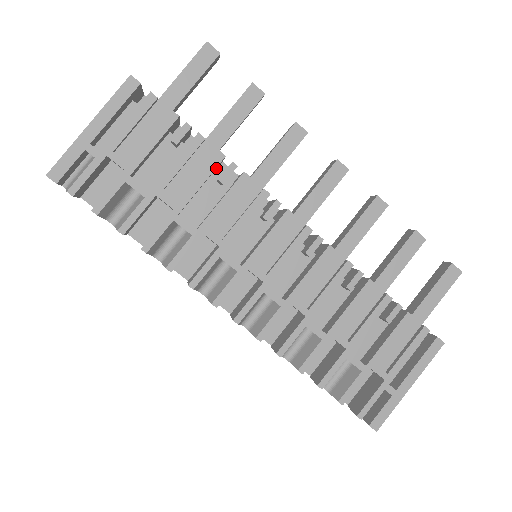
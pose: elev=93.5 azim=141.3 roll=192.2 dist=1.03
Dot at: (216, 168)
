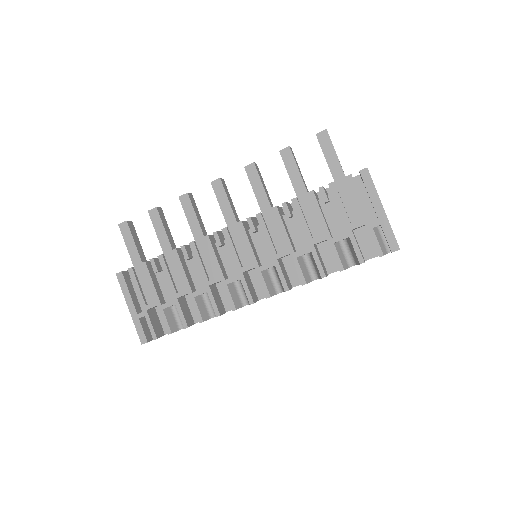
Dot at: occluded
